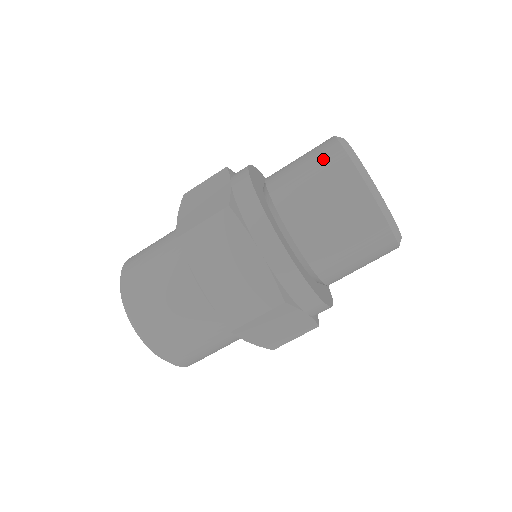
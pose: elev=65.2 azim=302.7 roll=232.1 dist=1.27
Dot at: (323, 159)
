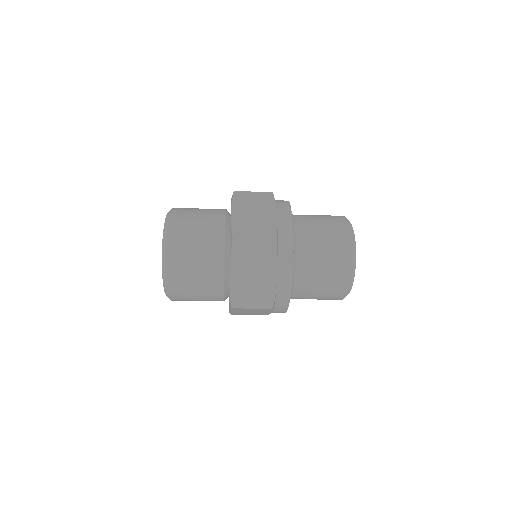
Dot at: (338, 237)
